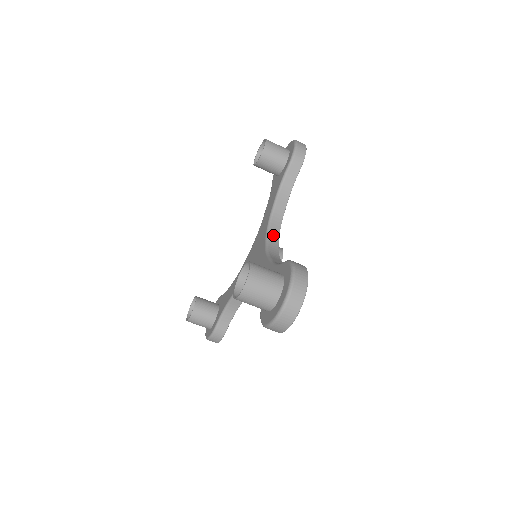
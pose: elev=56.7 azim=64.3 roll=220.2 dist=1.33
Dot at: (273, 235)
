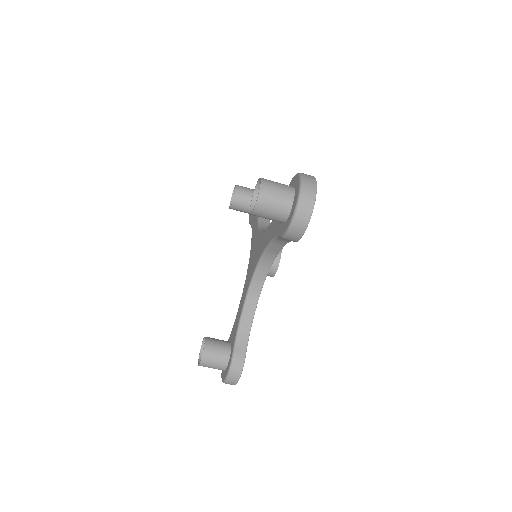
Dot at: occluded
